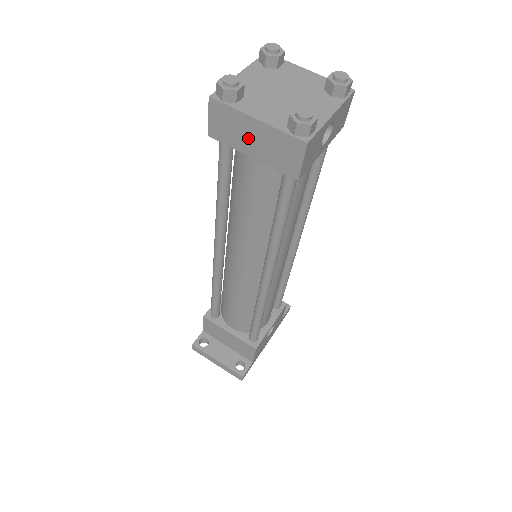
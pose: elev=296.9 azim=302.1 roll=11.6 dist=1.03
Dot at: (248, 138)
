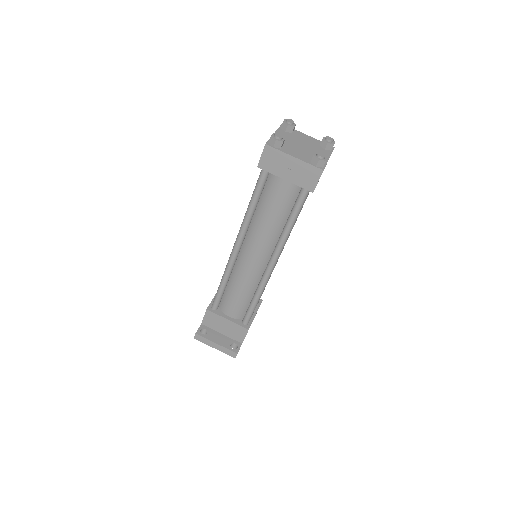
Dot at: (286, 168)
